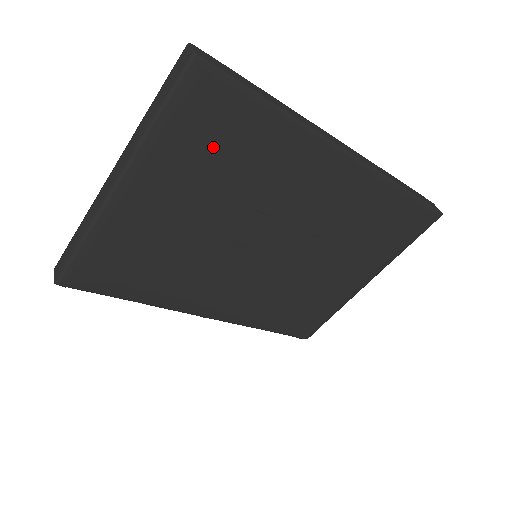
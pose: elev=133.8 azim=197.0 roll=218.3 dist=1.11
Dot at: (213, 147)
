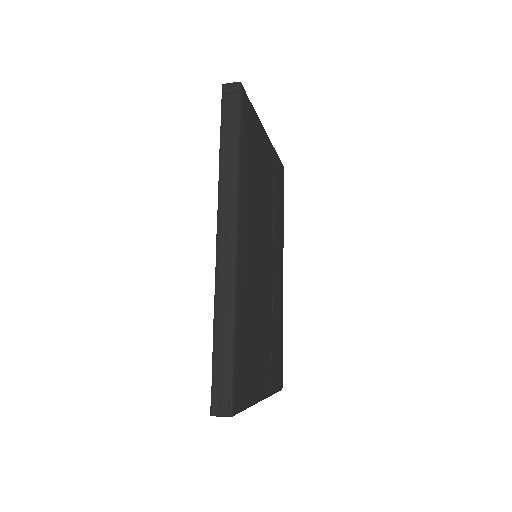
Dot at: (278, 186)
